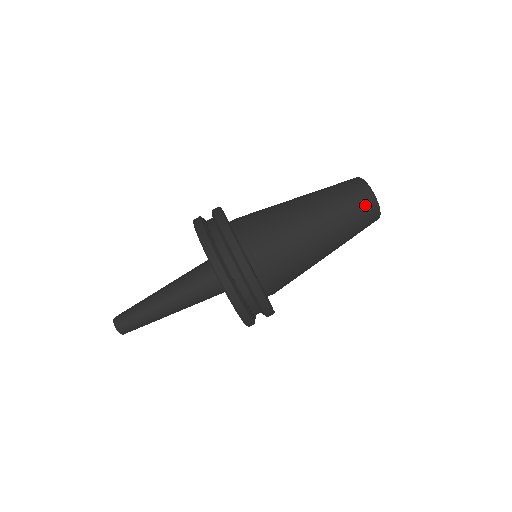
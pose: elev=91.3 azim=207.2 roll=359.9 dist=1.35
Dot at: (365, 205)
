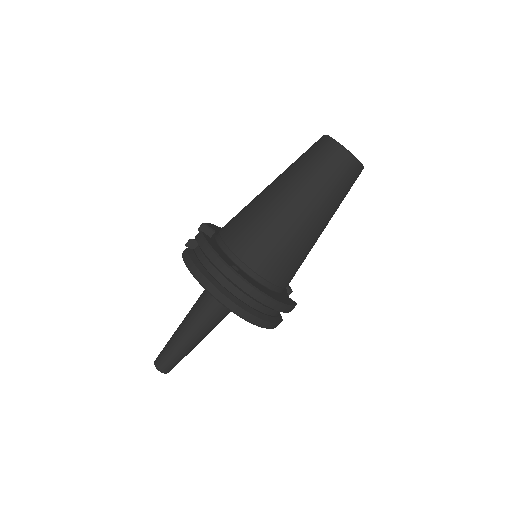
Dot at: (345, 169)
